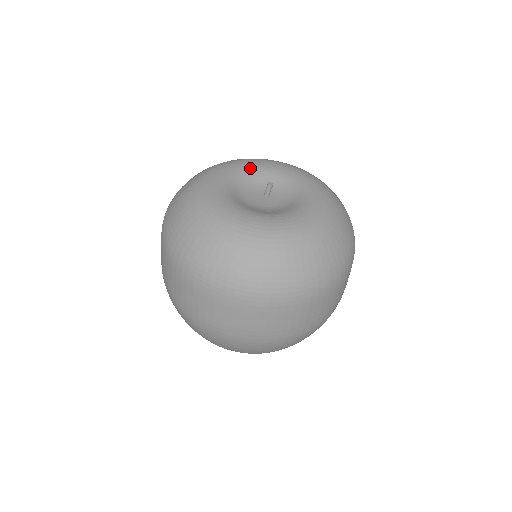
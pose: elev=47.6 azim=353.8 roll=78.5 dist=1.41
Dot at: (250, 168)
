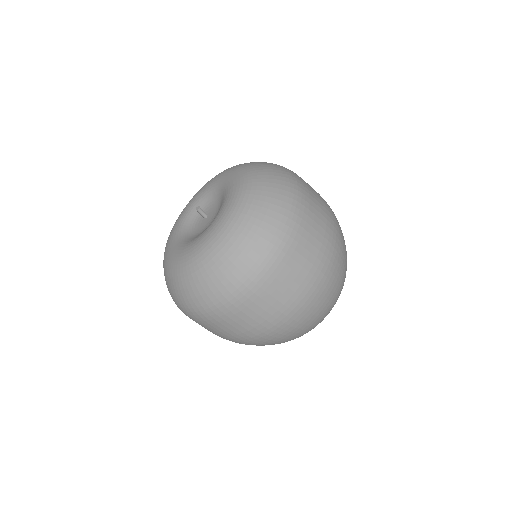
Dot at: (203, 192)
